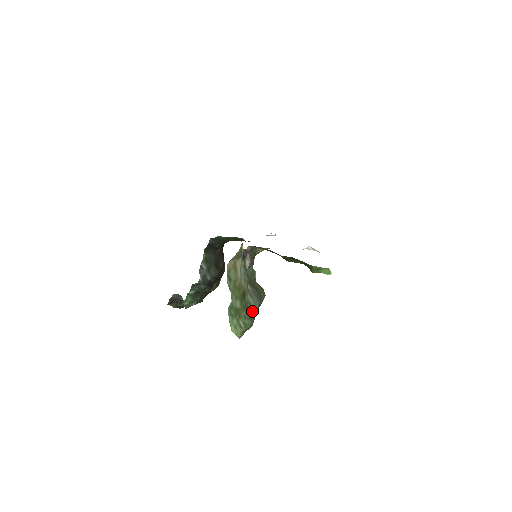
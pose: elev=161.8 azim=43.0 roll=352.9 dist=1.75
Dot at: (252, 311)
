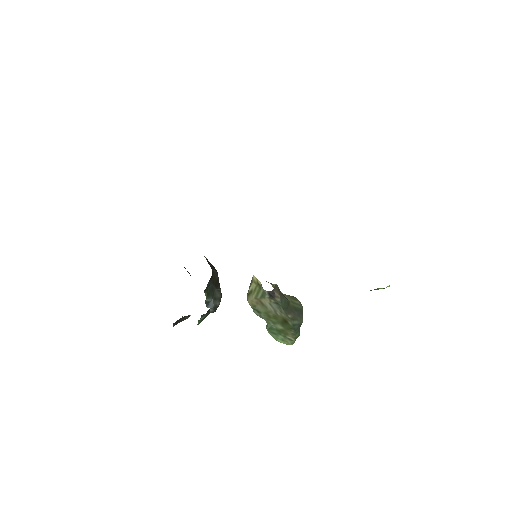
Dot at: (299, 327)
